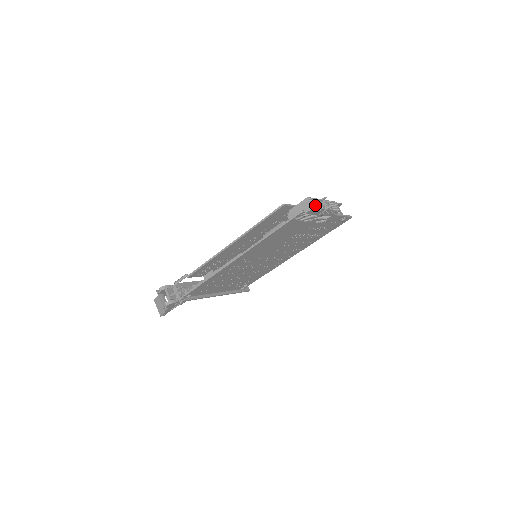
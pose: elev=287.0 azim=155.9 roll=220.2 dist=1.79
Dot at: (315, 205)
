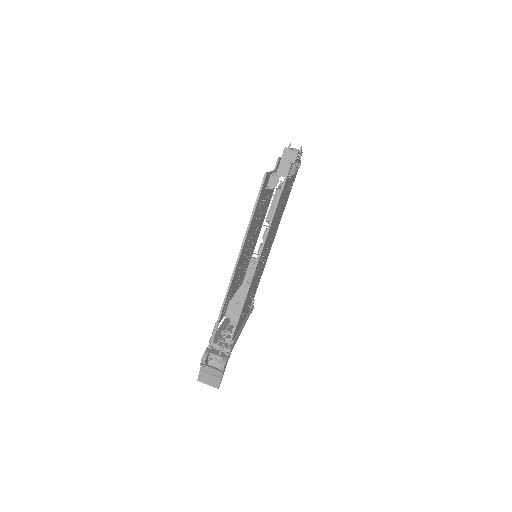
Dot at: occluded
